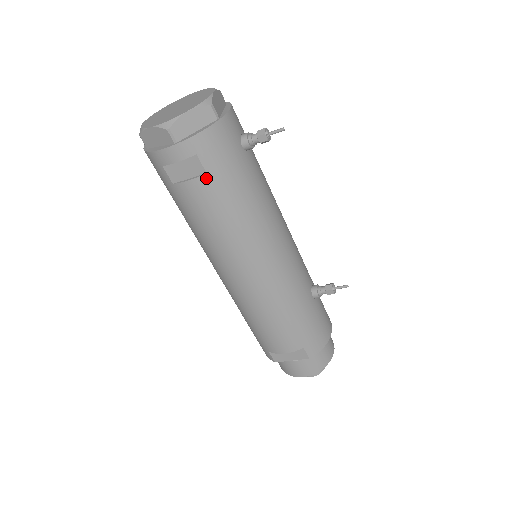
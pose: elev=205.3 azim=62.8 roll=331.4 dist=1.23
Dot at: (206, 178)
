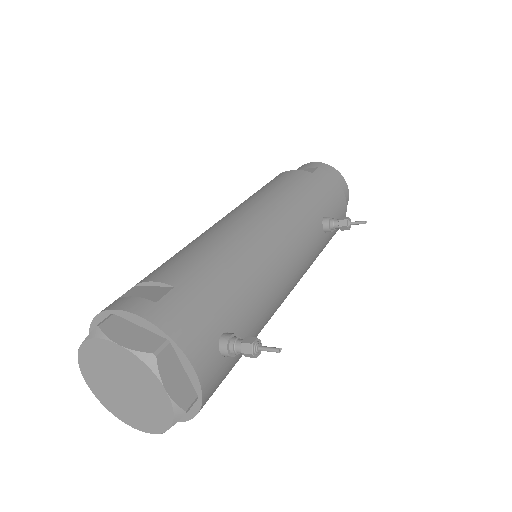
Dot at: occluded
